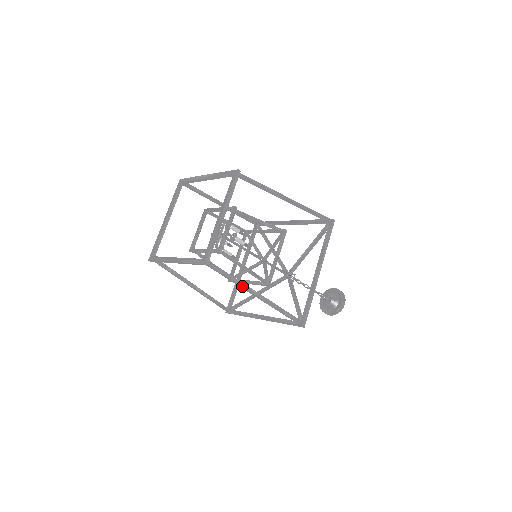
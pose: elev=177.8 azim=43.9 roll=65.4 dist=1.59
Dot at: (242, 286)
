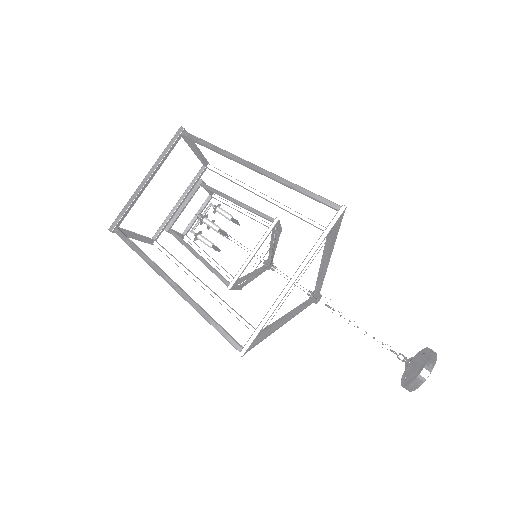
Dot at: (153, 268)
